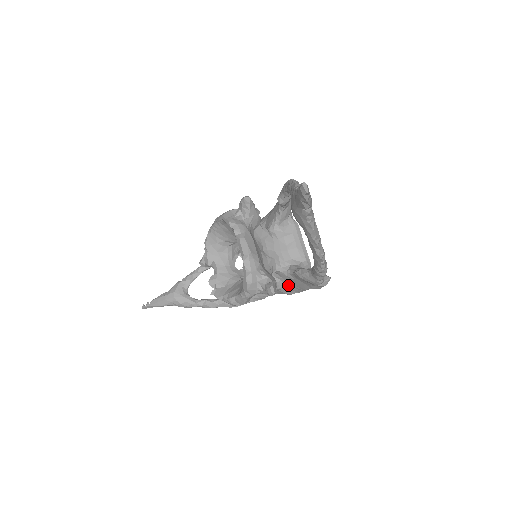
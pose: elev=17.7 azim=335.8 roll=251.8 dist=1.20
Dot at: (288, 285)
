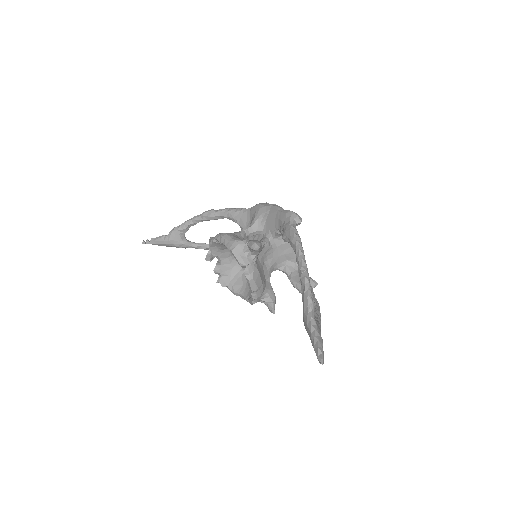
Dot at: occluded
